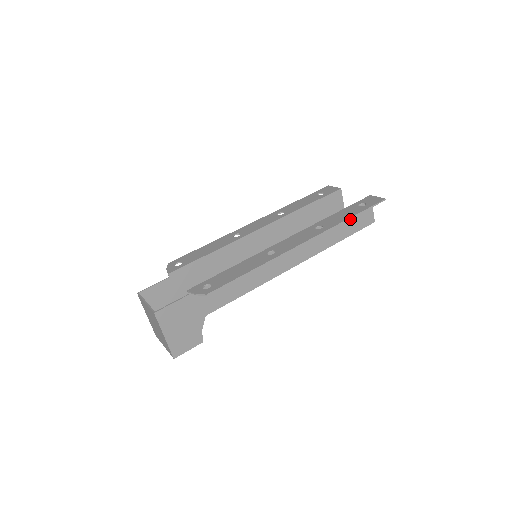
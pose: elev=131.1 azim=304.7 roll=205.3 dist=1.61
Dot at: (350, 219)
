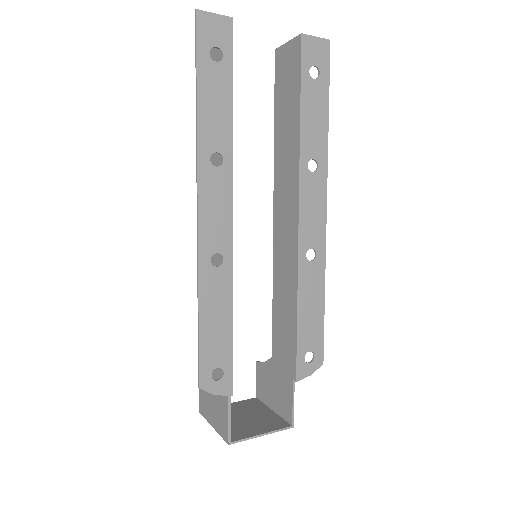
Dot at: (290, 93)
